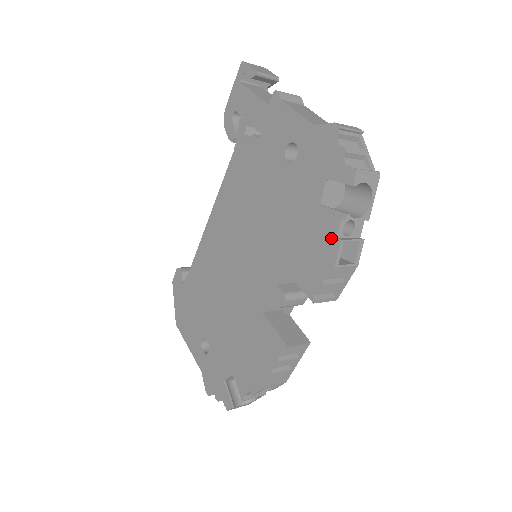
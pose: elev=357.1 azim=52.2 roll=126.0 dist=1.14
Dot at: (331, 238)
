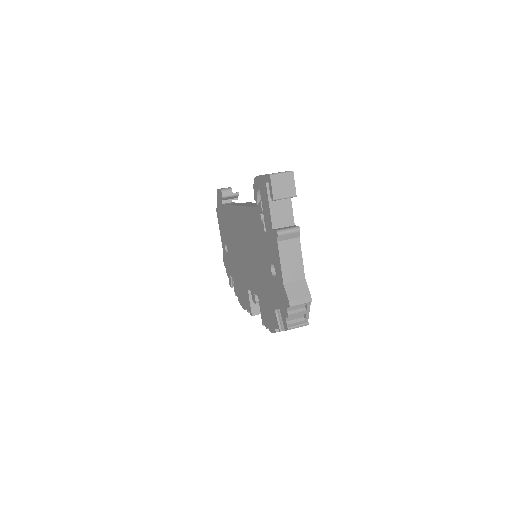
Dot at: (274, 325)
